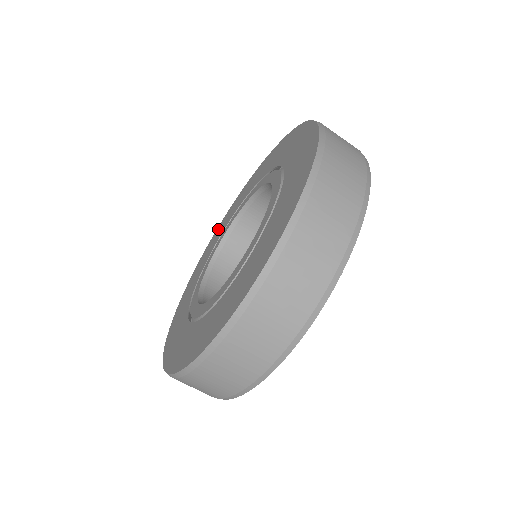
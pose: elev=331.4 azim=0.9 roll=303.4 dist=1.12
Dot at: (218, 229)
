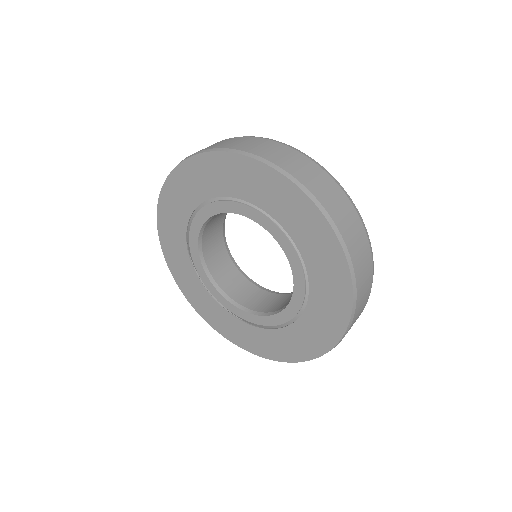
Dot at: (167, 248)
